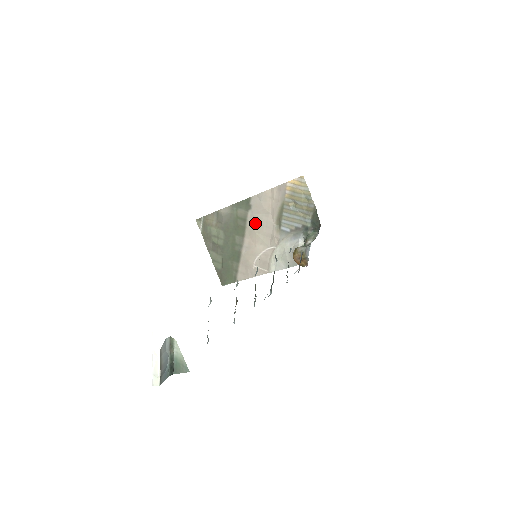
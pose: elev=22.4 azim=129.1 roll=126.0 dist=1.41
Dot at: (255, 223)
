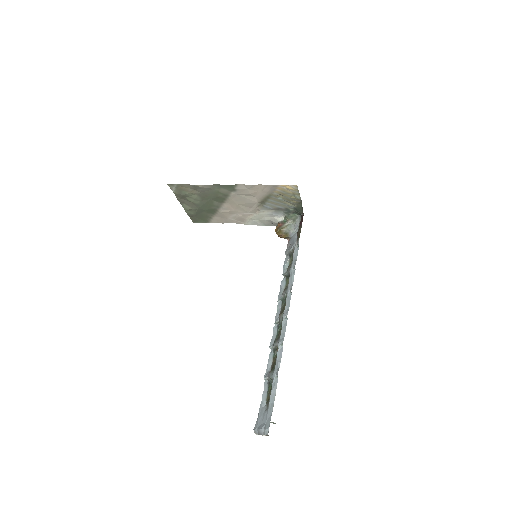
Dot at: (238, 199)
